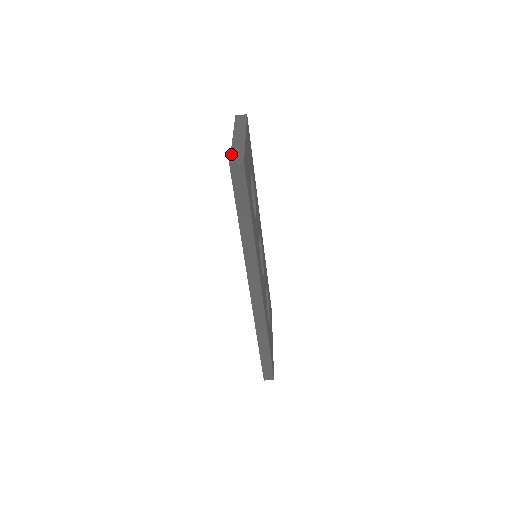
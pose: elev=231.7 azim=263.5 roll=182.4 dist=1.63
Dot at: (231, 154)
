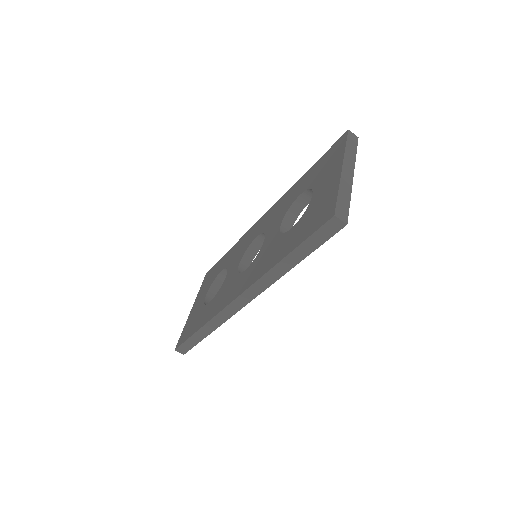
Dot at: (338, 199)
